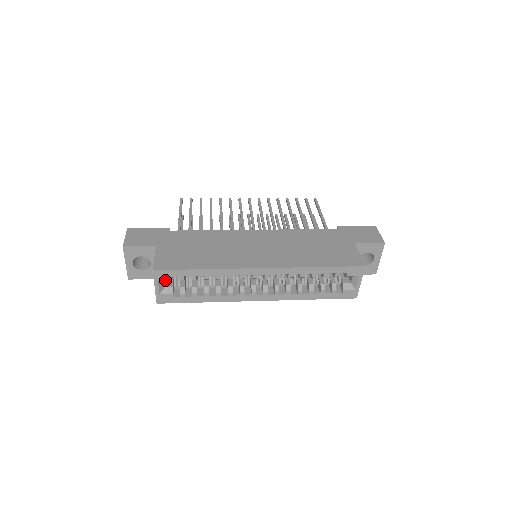
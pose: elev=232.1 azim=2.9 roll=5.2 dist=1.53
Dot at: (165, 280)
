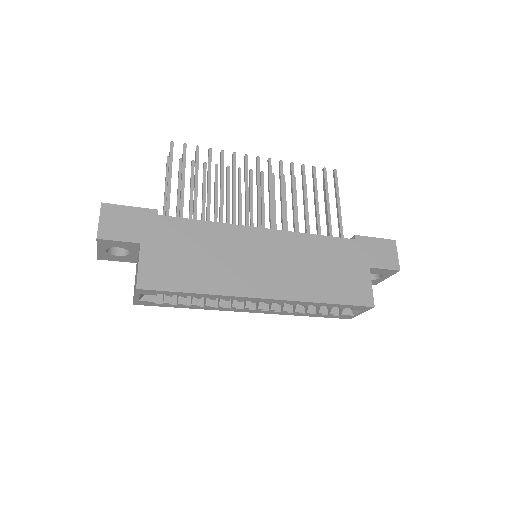
Dot at: occluded
